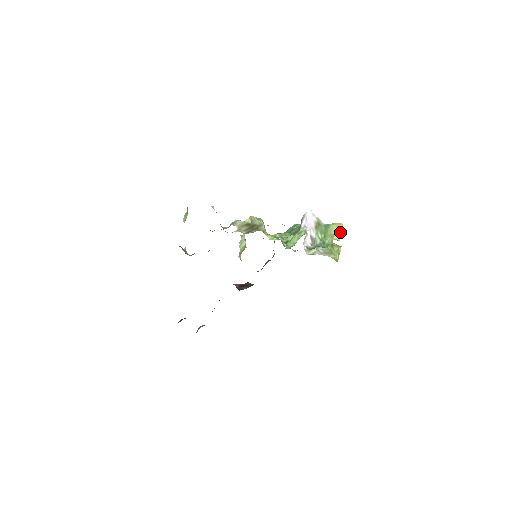
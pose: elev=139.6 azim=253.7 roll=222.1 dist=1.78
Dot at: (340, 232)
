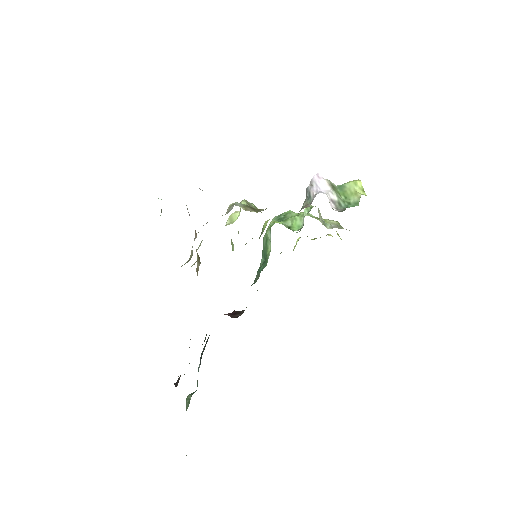
Dot at: (361, 187)
